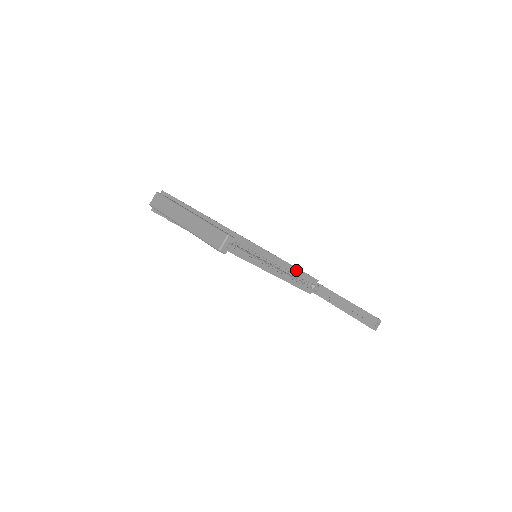
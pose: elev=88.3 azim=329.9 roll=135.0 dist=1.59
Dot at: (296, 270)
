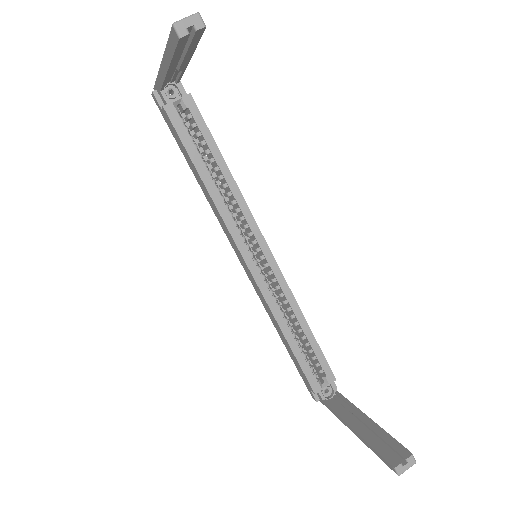
Dot at: (307, 330)
